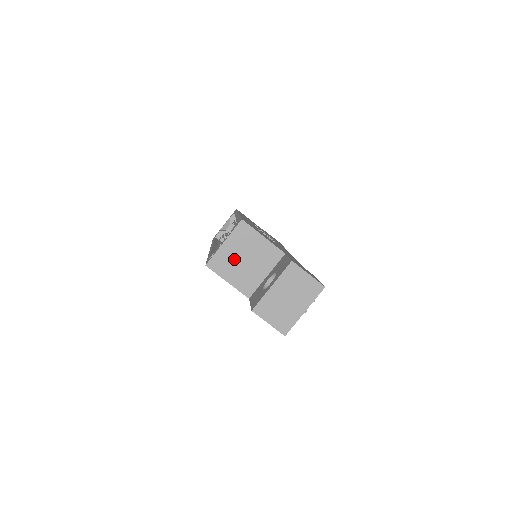
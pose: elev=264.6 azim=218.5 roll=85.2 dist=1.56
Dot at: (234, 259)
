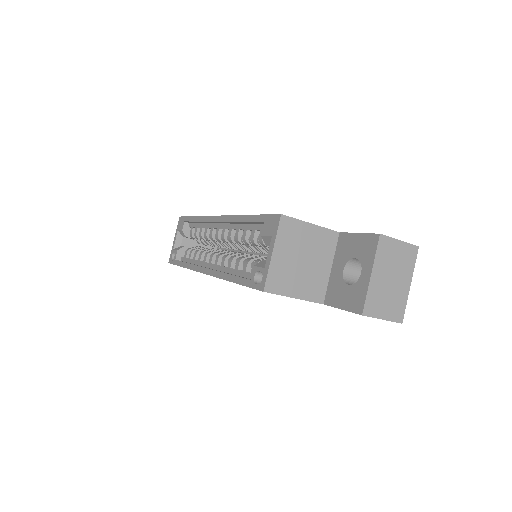
Dot at: (291, 267)
